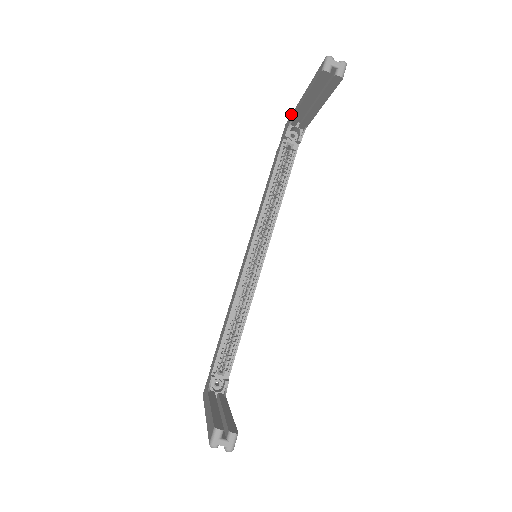
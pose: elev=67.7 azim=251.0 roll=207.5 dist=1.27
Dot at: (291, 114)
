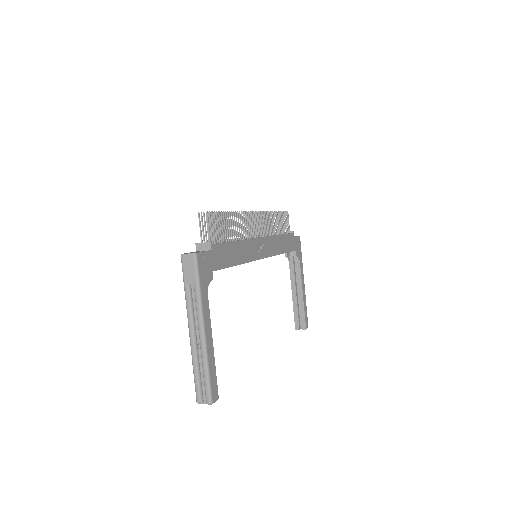
Dot at: (184, 285)
